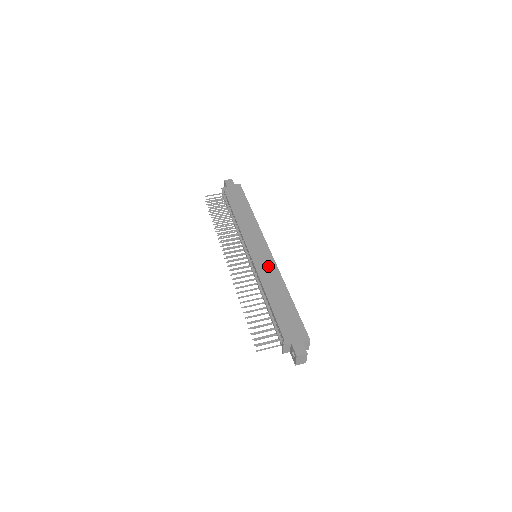
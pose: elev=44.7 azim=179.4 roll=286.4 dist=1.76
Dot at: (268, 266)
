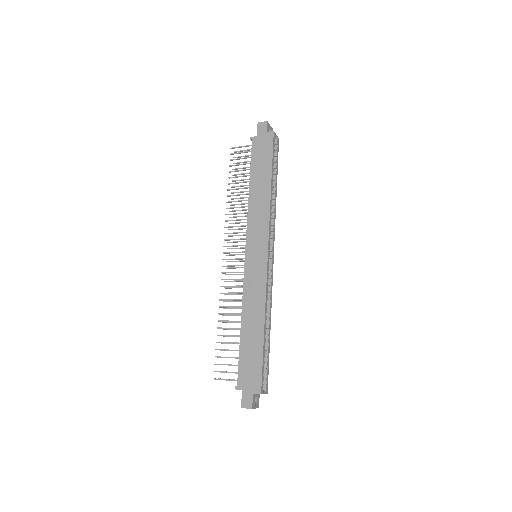
Dot at: (257, 281)
